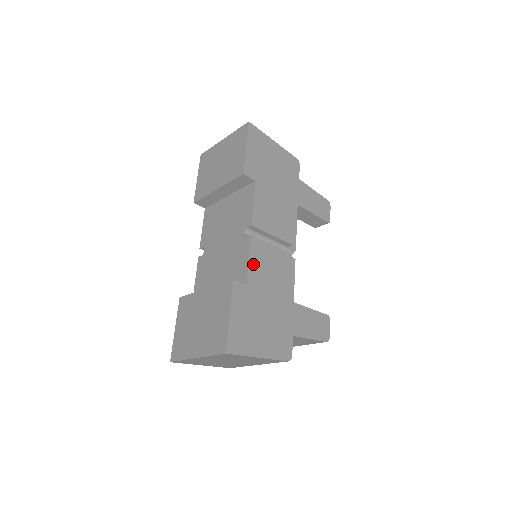
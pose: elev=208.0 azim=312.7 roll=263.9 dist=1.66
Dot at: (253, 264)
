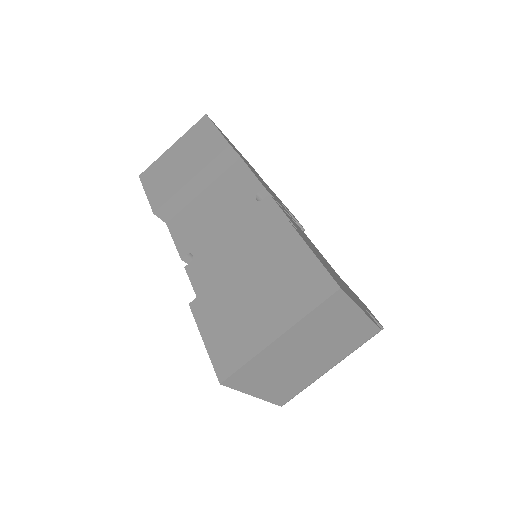
Dot at: occluded
